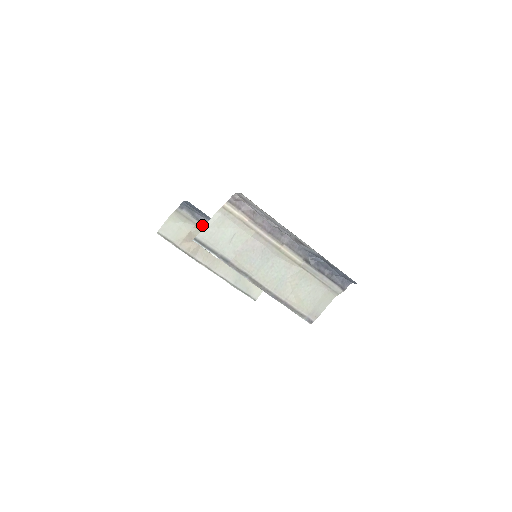
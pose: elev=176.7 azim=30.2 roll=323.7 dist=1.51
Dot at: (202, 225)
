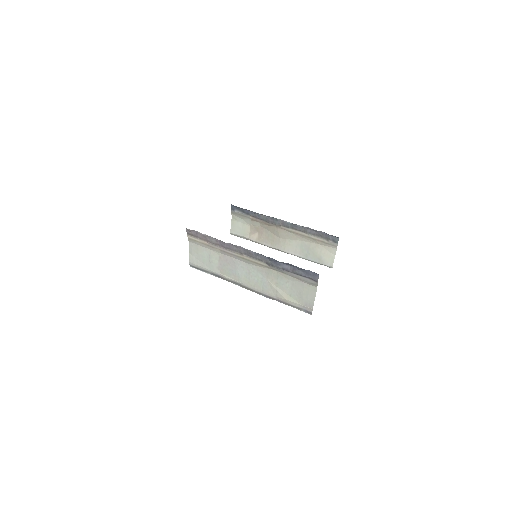
Dot at: (254, 217)
